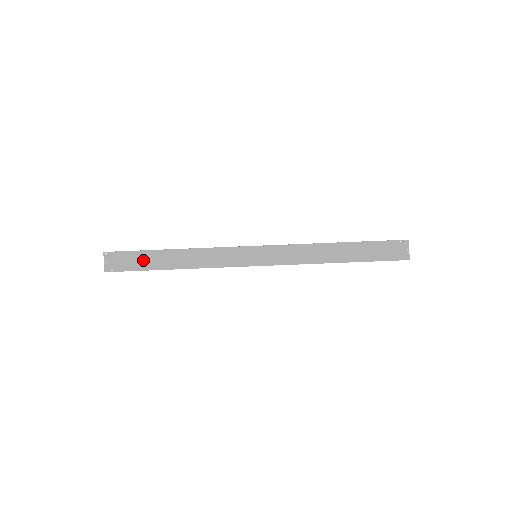
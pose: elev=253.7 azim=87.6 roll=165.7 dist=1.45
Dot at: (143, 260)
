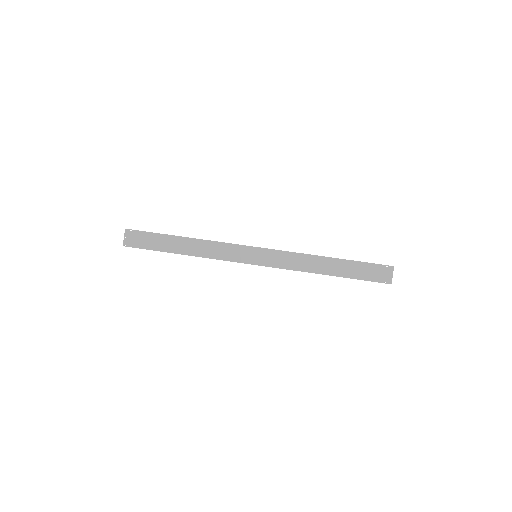
Dot at: (158, 242)
